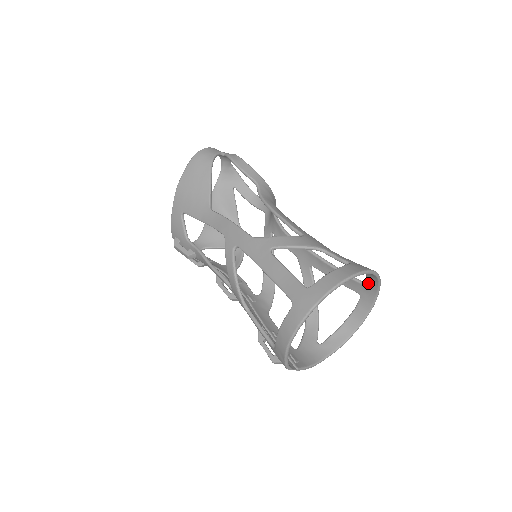
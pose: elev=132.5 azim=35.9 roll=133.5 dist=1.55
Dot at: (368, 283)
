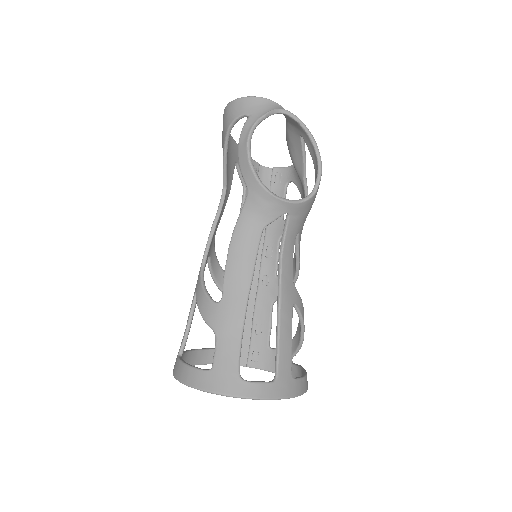
Dot at: (268, 385)
